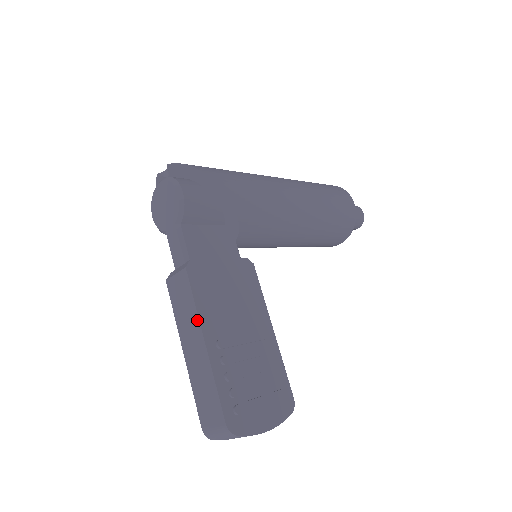
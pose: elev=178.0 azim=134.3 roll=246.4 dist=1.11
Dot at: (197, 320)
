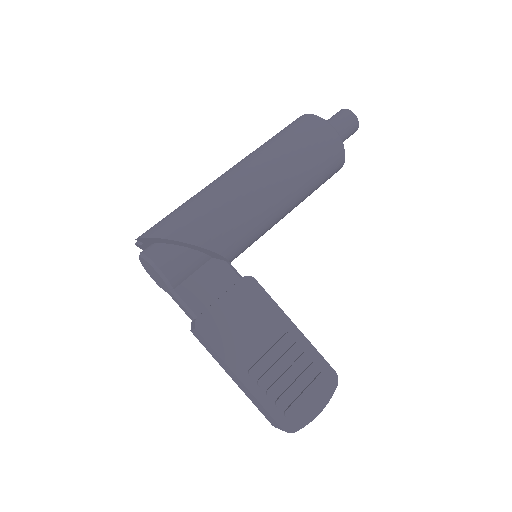
Dot at: (225, 364)
